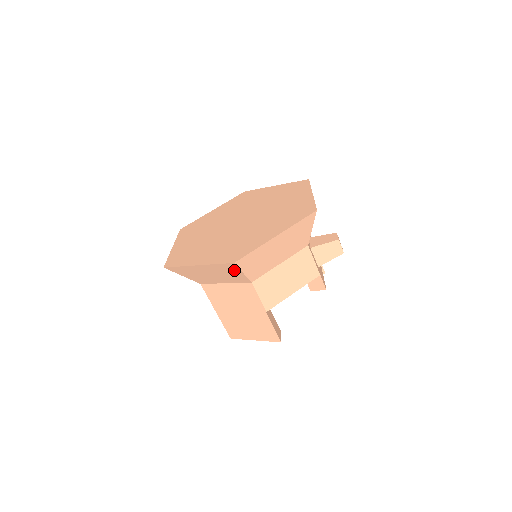
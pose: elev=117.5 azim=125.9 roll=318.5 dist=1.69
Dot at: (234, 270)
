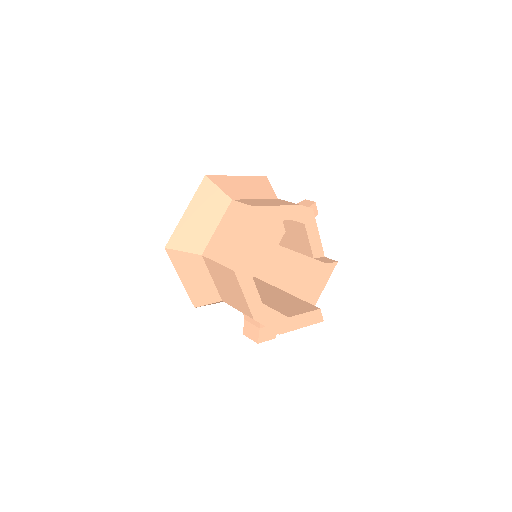
Dot at: (211, 189)
